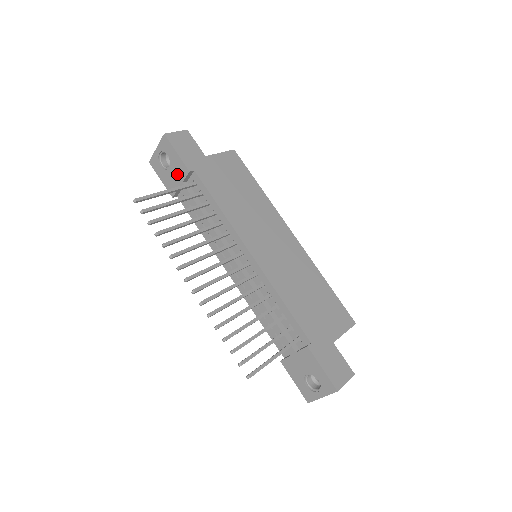
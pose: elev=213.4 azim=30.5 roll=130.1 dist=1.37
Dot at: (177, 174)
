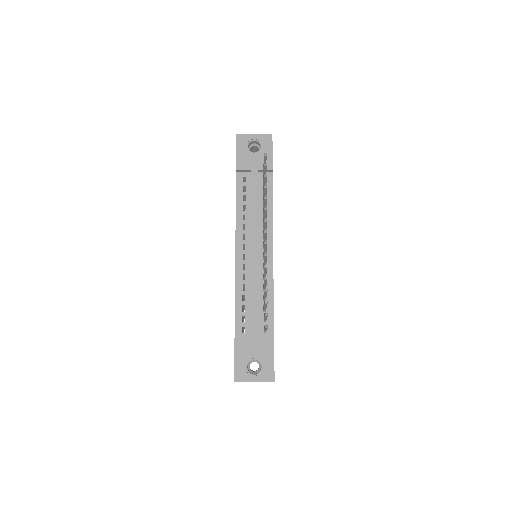
Dot at: (258, 162)
